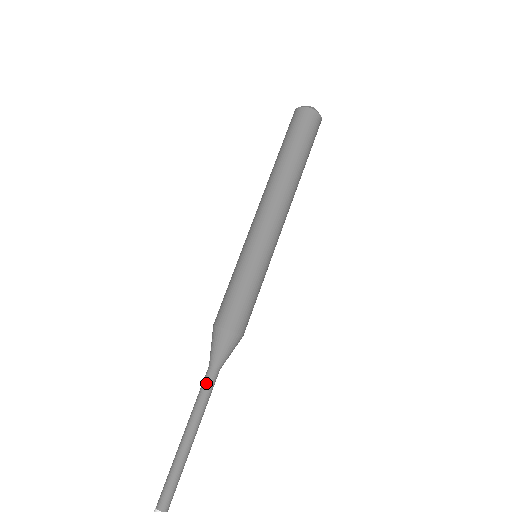
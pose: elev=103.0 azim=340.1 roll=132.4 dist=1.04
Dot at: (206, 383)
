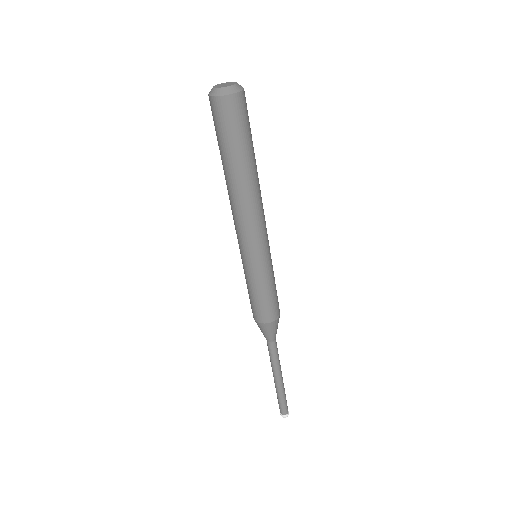
Dot at: (269, 351)
